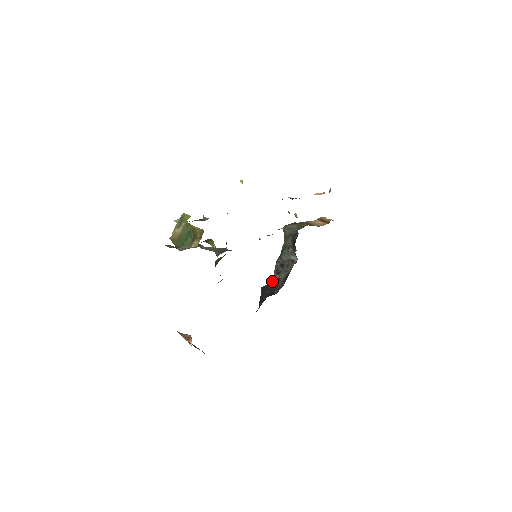
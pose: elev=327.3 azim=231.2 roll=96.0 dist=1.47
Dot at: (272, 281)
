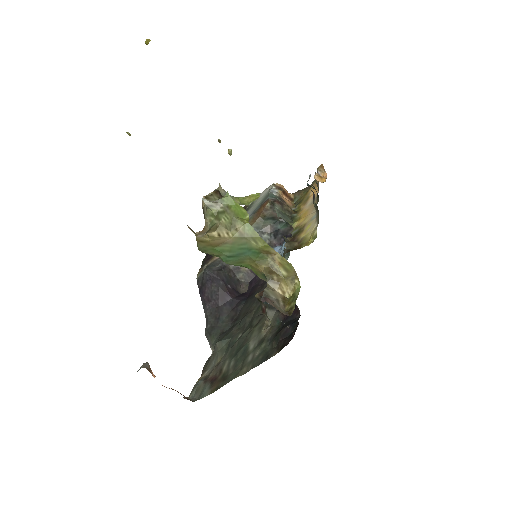
Dot at: (229, 268)
